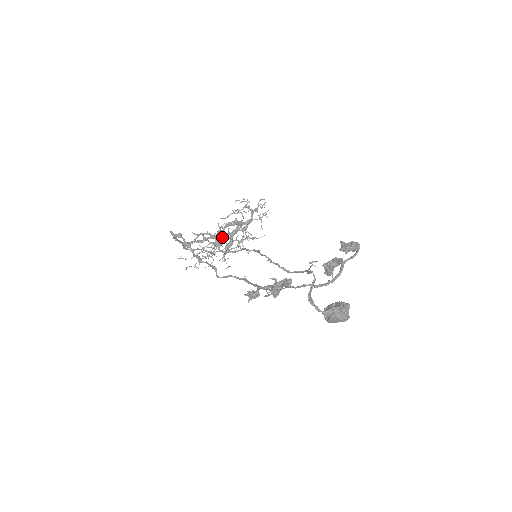
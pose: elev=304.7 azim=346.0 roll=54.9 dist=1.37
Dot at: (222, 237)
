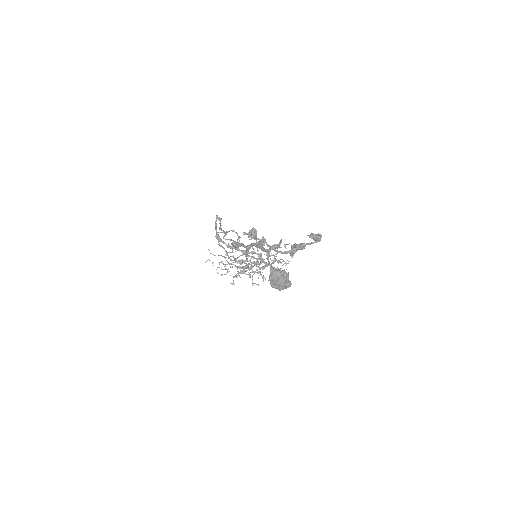
Dot at: occluded
